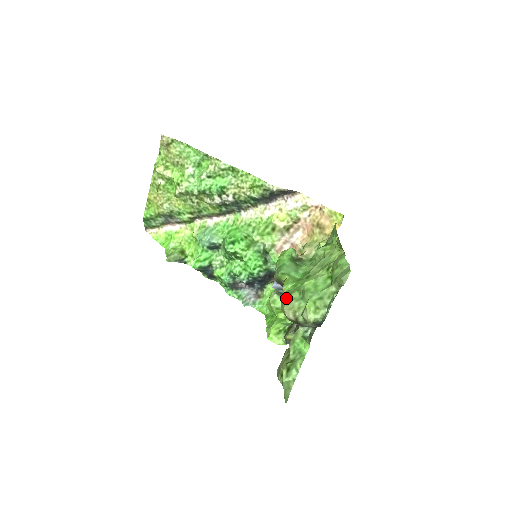
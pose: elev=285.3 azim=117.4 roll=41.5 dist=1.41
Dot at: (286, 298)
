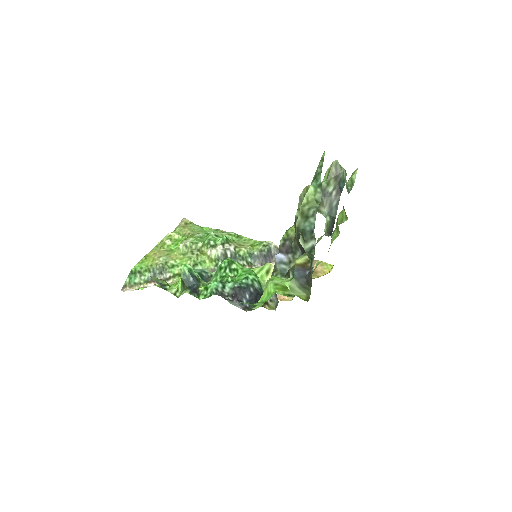
Dot at: occluded
